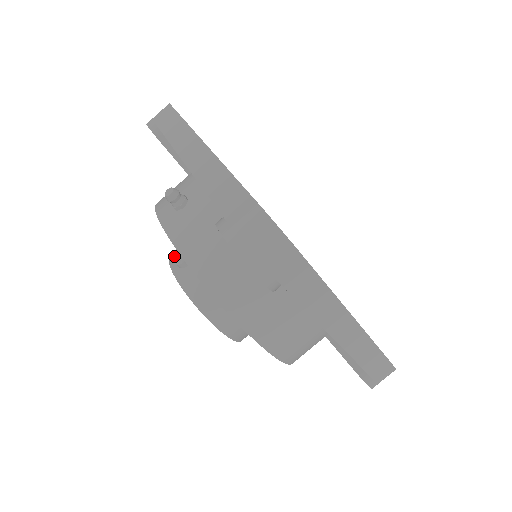
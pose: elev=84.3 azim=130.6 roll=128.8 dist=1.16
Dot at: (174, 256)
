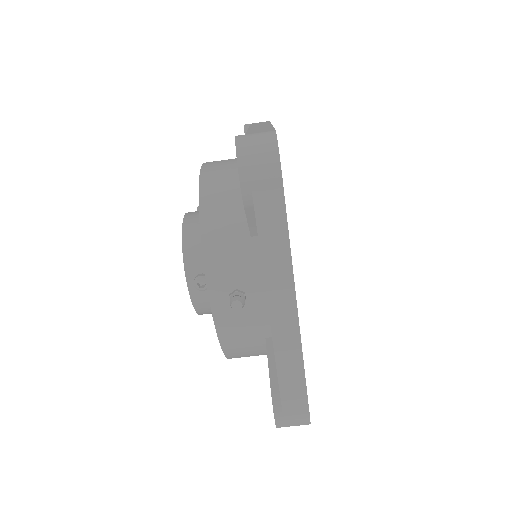
Dot at: (190, 260)
